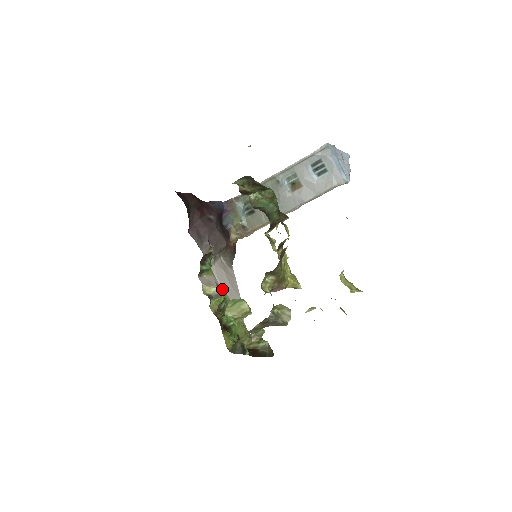
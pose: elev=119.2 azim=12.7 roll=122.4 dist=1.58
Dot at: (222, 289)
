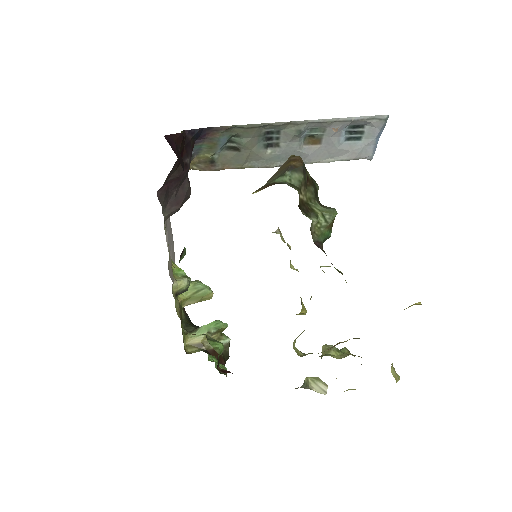
Dot at: occluded
